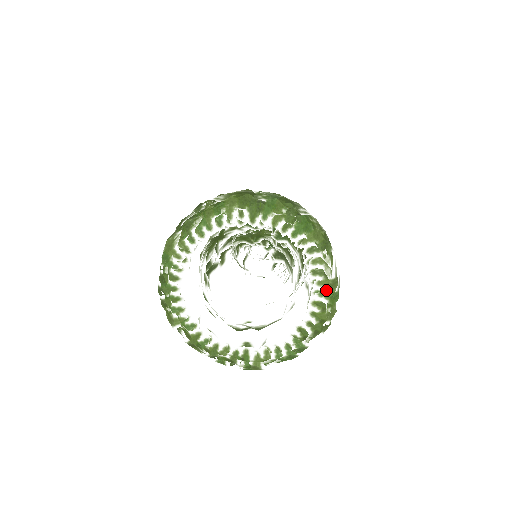
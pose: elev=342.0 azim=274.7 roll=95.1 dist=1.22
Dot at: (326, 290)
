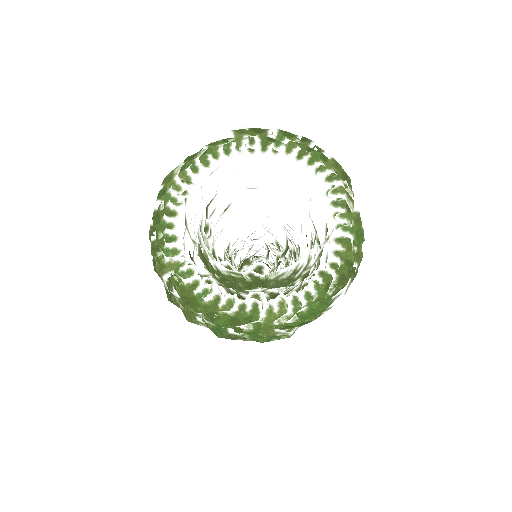
Dot at: (350, 223)
